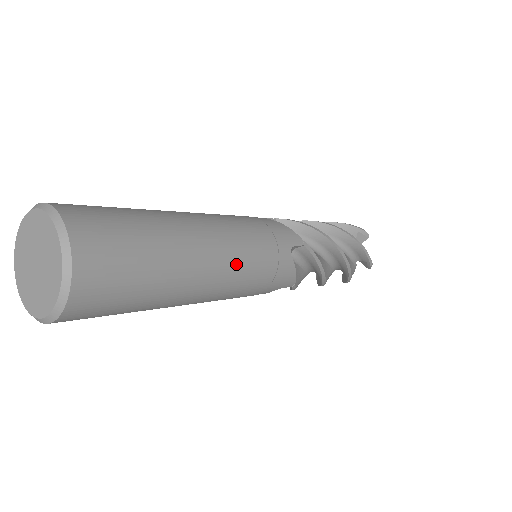
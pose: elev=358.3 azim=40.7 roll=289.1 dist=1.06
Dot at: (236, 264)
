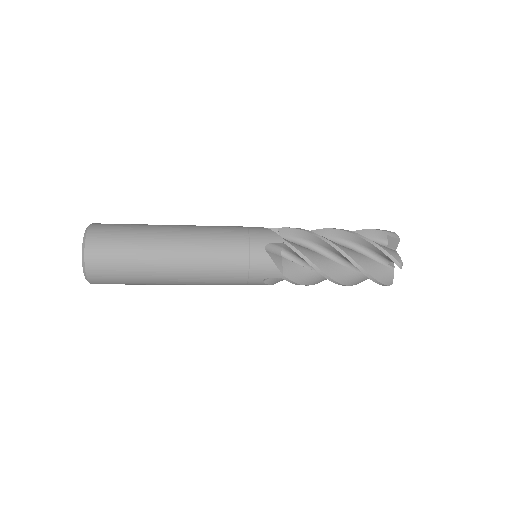
Dot at: (203, 253)
